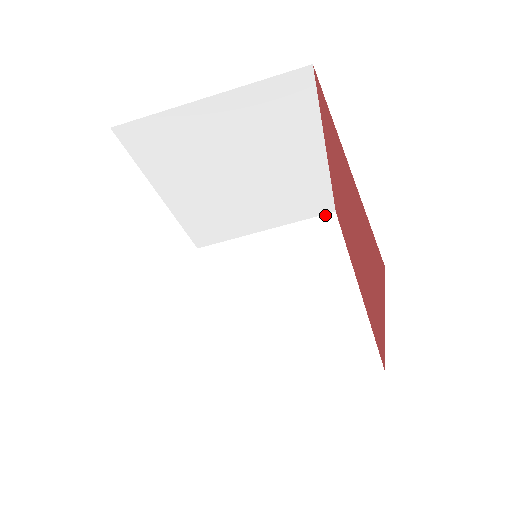
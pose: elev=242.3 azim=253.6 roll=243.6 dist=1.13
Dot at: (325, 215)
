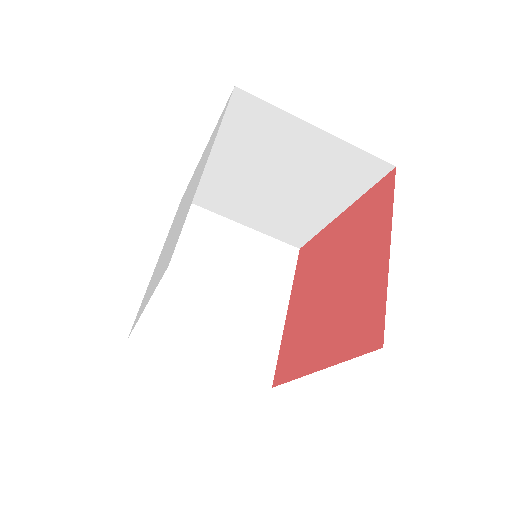
Dot at: (291, 246)
